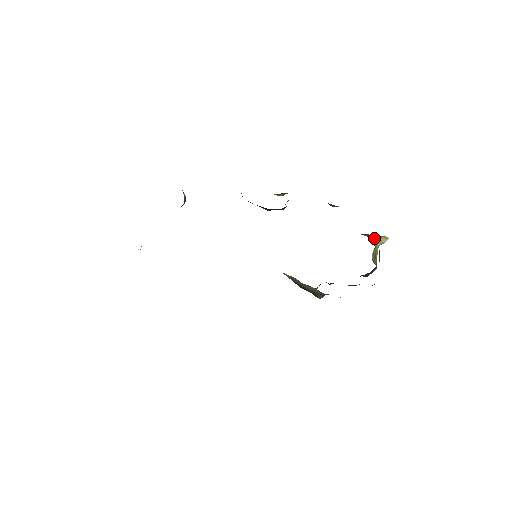
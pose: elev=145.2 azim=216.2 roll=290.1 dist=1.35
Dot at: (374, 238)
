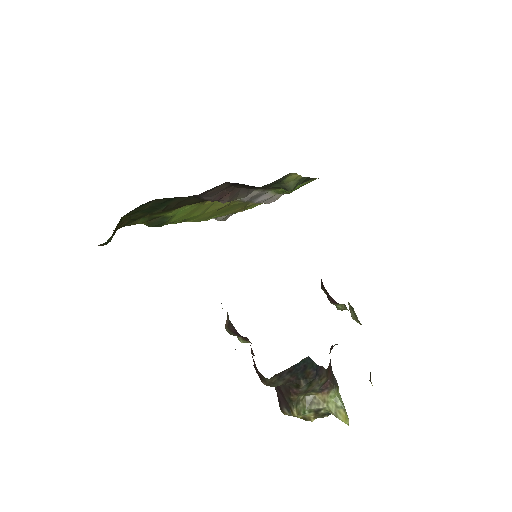
Dot at: (336, 395)
